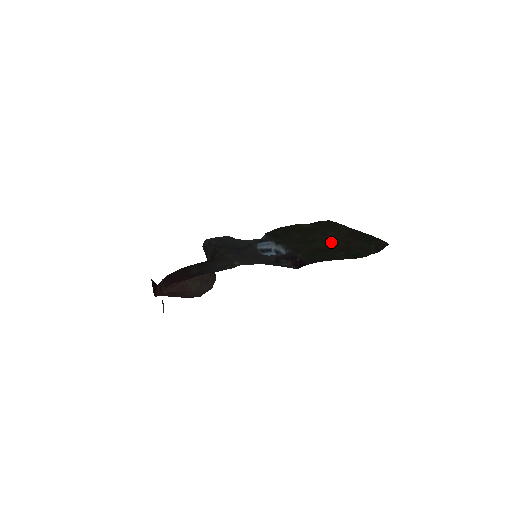
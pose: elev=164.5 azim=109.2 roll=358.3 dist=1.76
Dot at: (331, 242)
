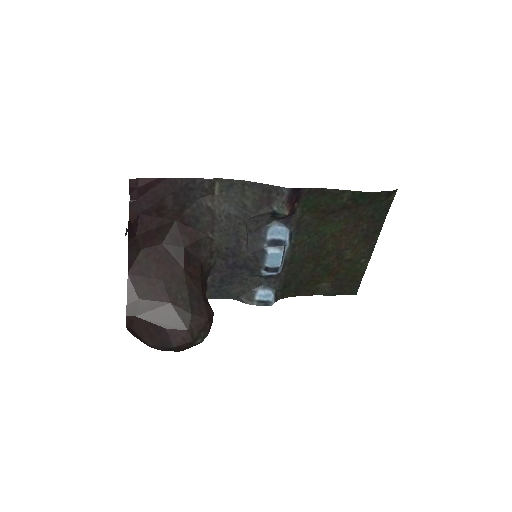
Dot at: (341, 229)
